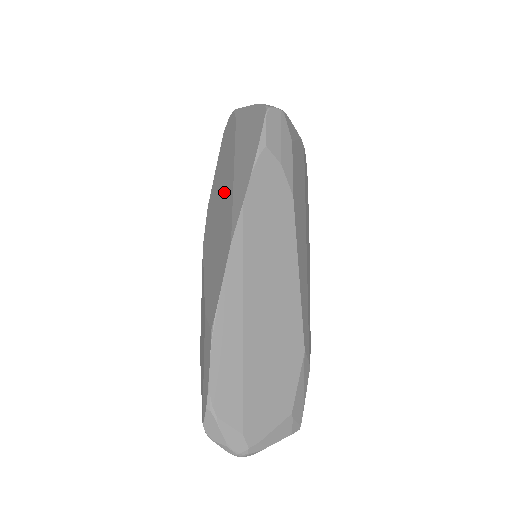
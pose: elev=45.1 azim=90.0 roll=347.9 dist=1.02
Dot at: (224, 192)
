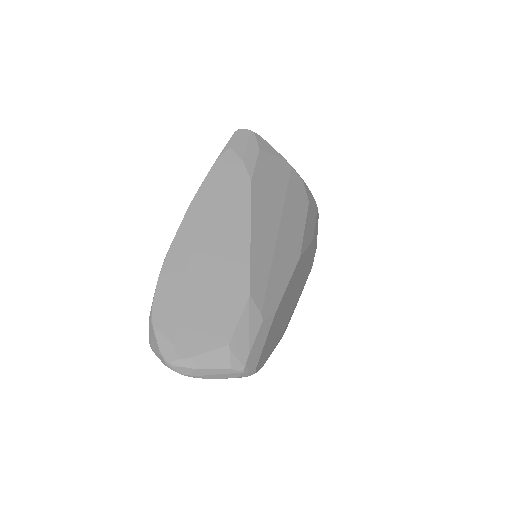
Dot at: occluded
